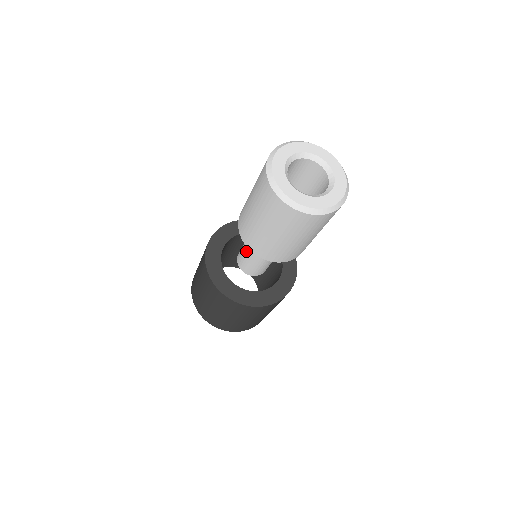
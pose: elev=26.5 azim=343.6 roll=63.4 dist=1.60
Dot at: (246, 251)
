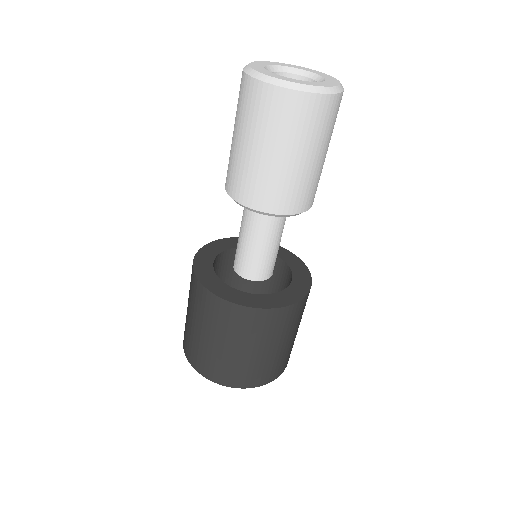
Dot at: (245, 241)
